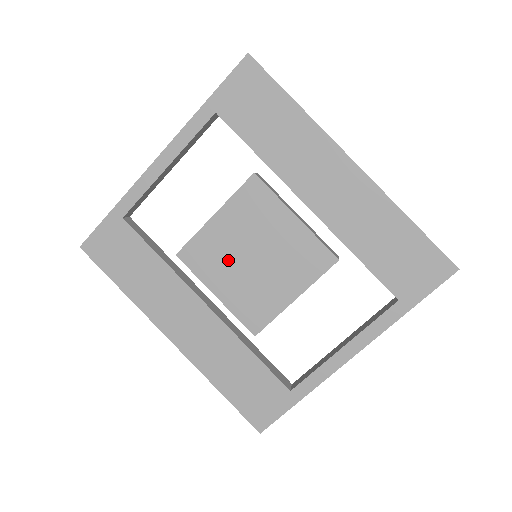
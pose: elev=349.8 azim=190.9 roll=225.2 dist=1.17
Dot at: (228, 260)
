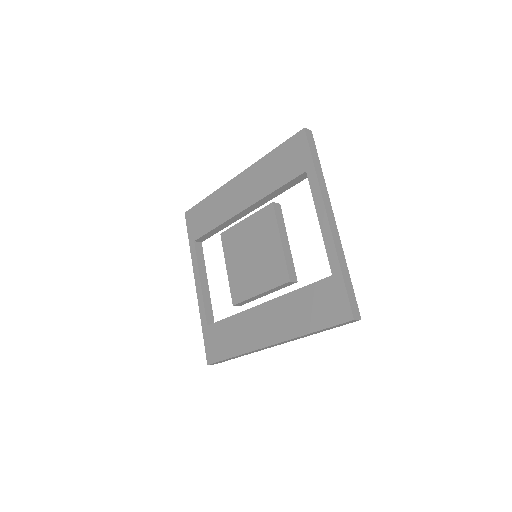
Dot at: (247, 273)
